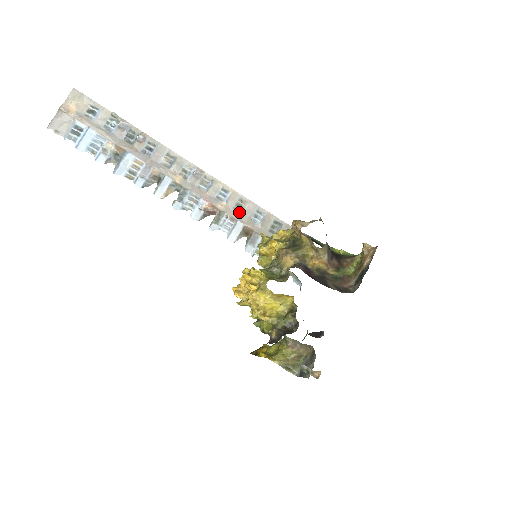
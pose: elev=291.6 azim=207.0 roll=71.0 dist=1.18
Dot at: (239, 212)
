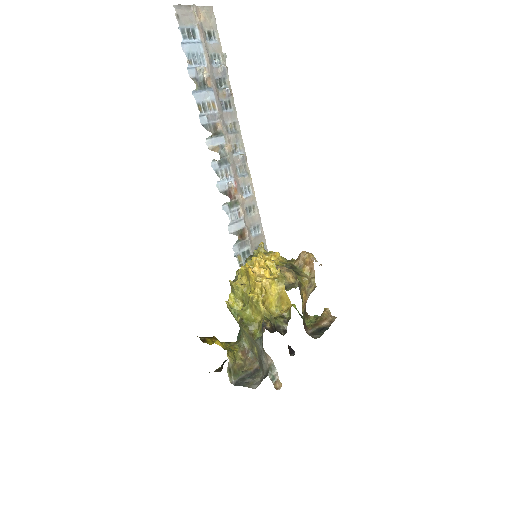
Dot at: (247, 214)
